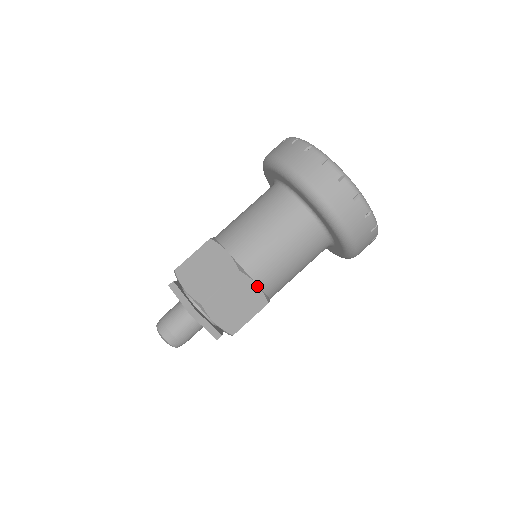
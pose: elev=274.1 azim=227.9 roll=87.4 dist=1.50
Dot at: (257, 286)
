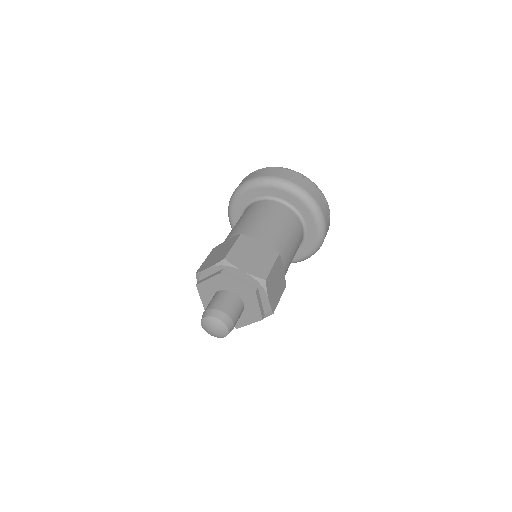
Dot at: (262, 243)
